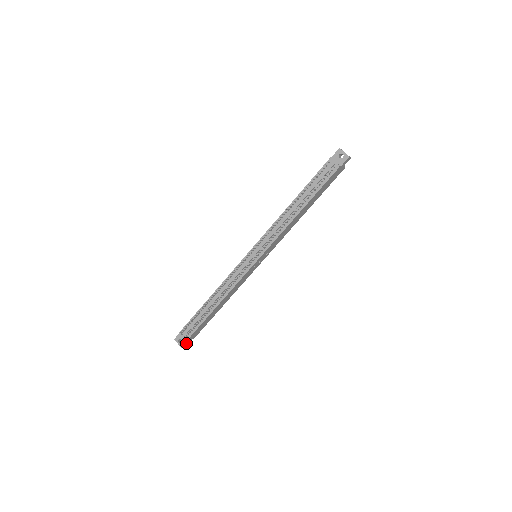
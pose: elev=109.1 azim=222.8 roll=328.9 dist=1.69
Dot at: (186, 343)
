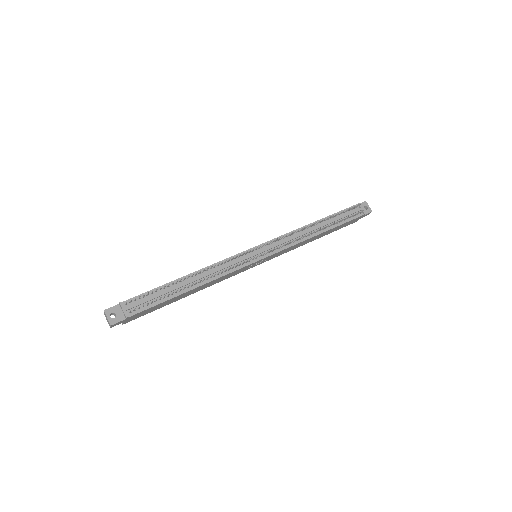
Dot at: (117, 323)
